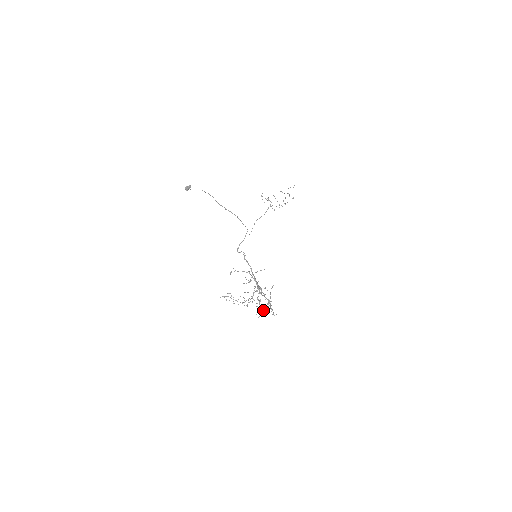
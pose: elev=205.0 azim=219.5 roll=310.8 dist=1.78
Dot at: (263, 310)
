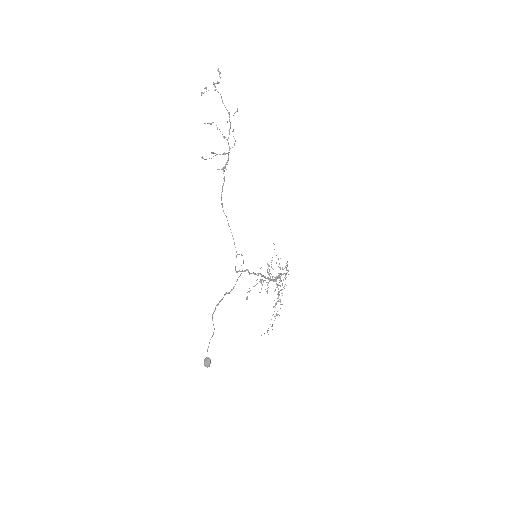
Dot at: (280, 278)
